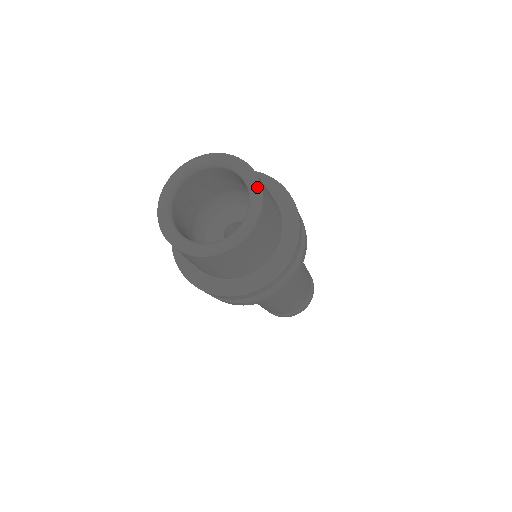
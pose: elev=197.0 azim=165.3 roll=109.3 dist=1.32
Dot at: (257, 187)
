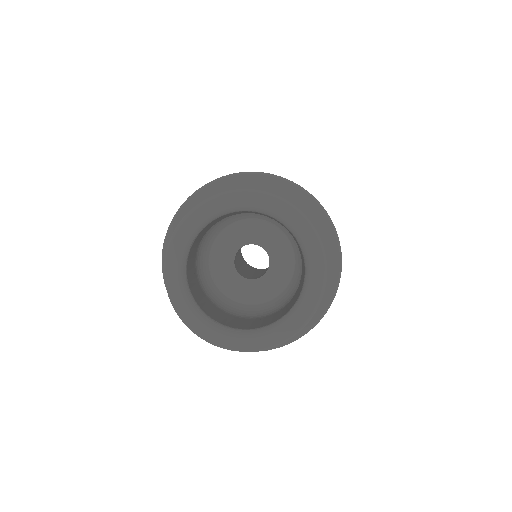
Dot at: (269, 199)
